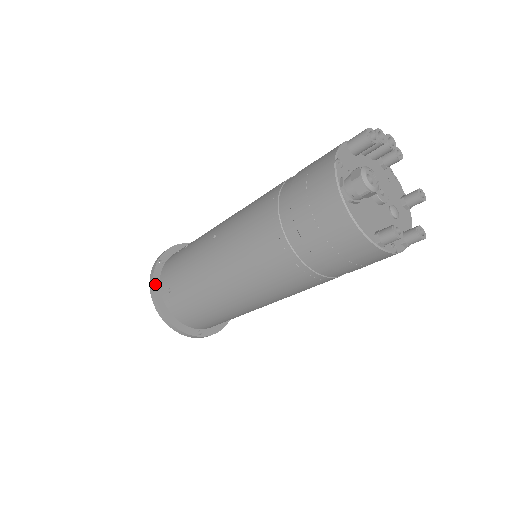
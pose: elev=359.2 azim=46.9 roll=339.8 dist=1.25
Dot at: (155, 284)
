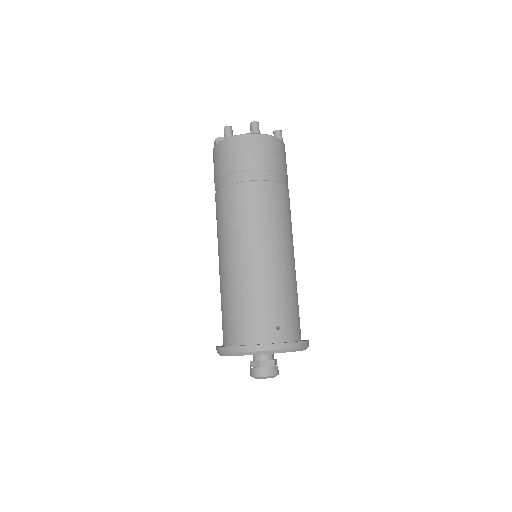
Dot at: occluded
